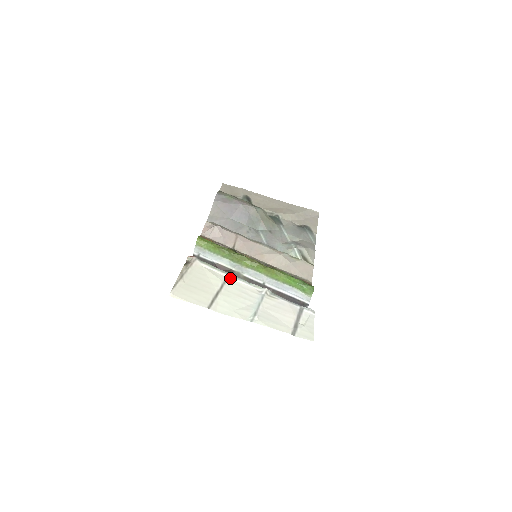
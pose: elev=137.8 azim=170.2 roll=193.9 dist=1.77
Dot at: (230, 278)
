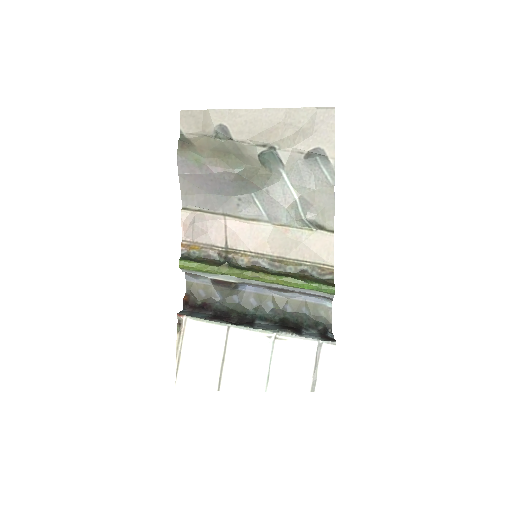
Dot at: (231, 331)
